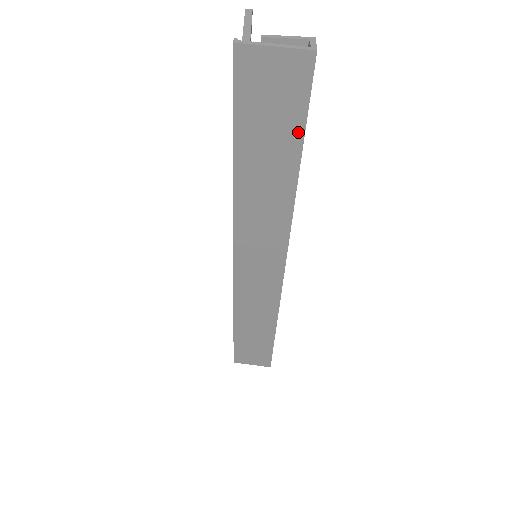
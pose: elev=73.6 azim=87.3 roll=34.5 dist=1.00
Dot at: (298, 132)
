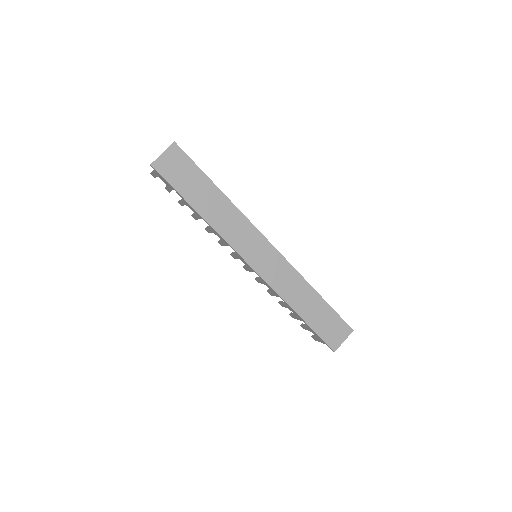
Dot at: (200, 173)
